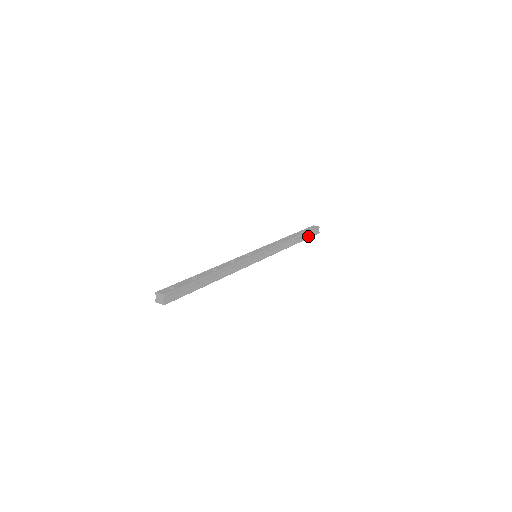
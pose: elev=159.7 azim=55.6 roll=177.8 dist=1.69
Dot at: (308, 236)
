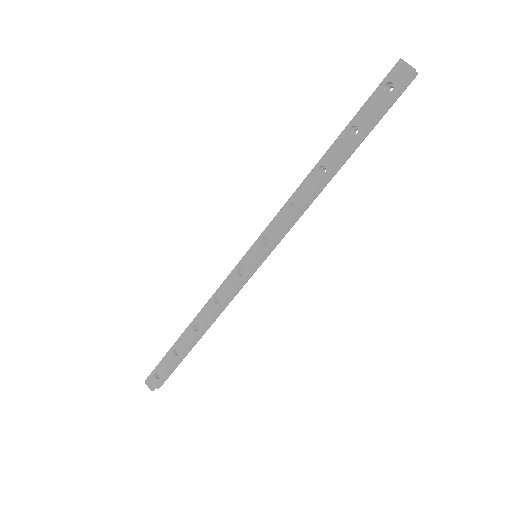
Dot at: (377, 120)
